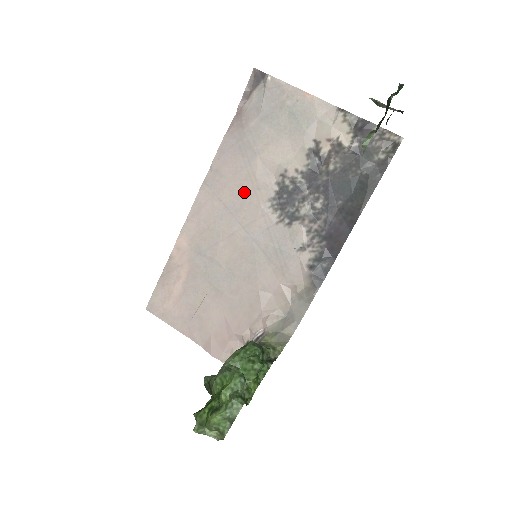
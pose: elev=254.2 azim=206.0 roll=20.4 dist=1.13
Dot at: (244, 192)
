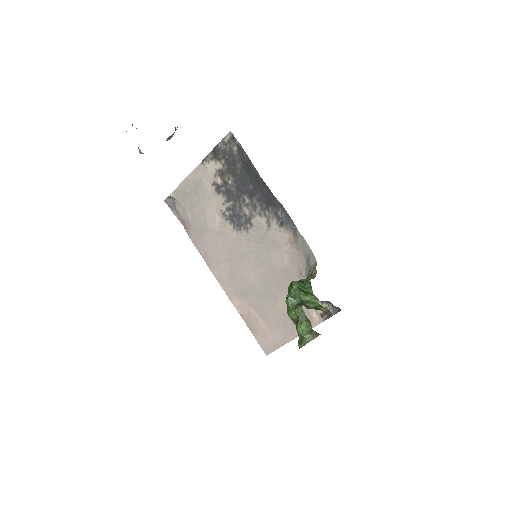
Dot at: (223, 244)
